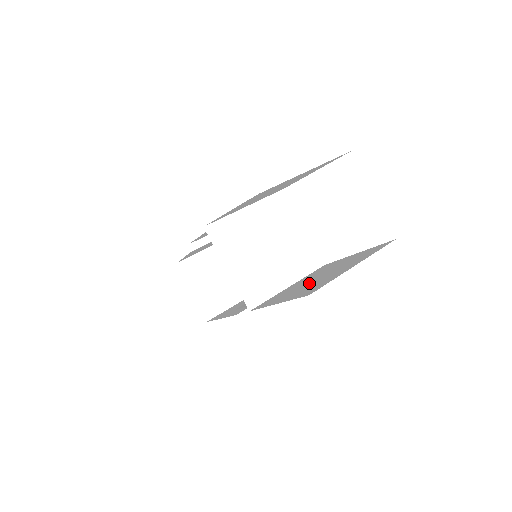
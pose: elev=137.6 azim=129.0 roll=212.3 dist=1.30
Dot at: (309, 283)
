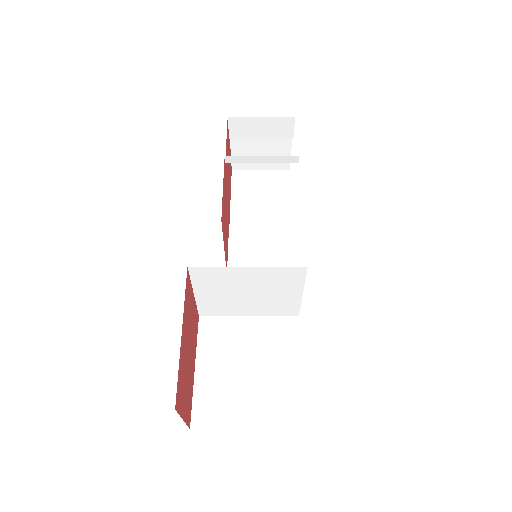
Dot at: (234, 371)
